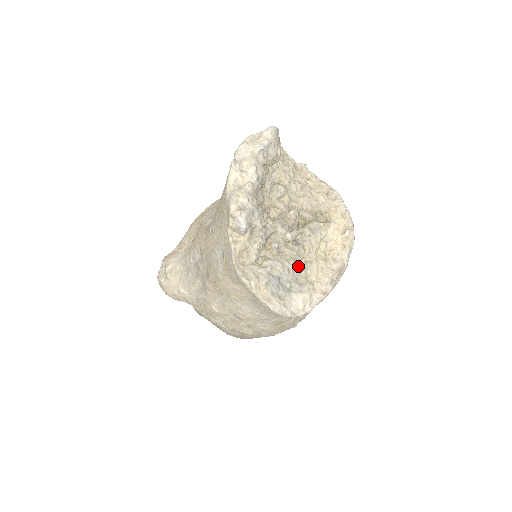
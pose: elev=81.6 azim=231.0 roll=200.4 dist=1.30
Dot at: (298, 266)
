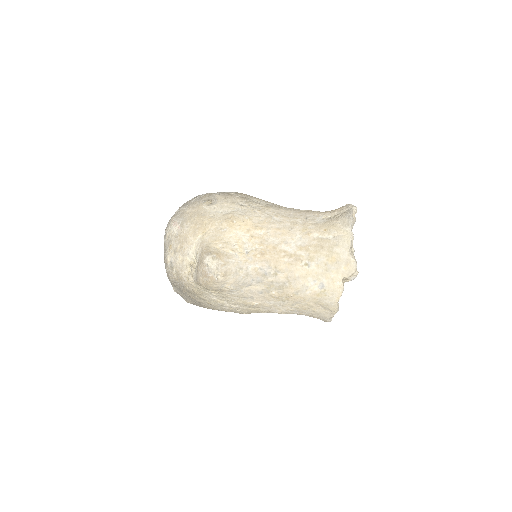
Dot at: occluded
